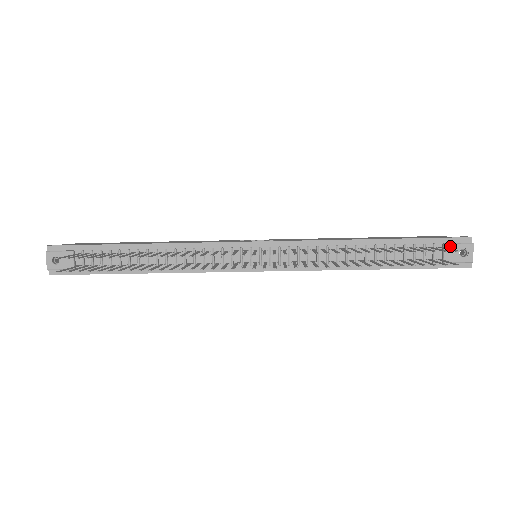
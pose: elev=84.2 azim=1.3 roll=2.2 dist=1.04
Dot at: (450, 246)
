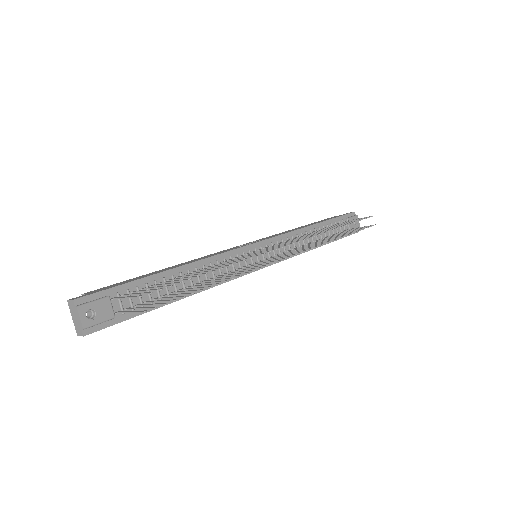
Dot at: (350, 219)
